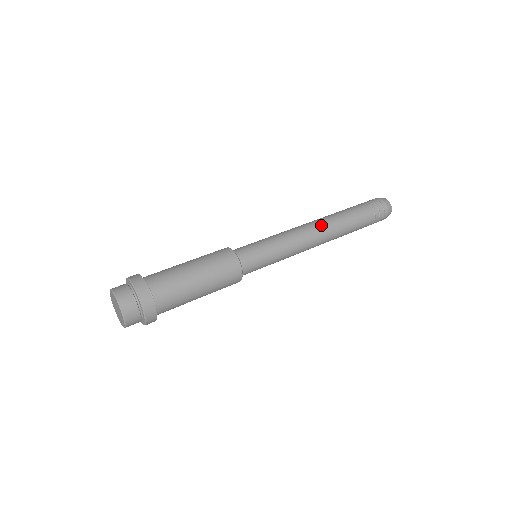
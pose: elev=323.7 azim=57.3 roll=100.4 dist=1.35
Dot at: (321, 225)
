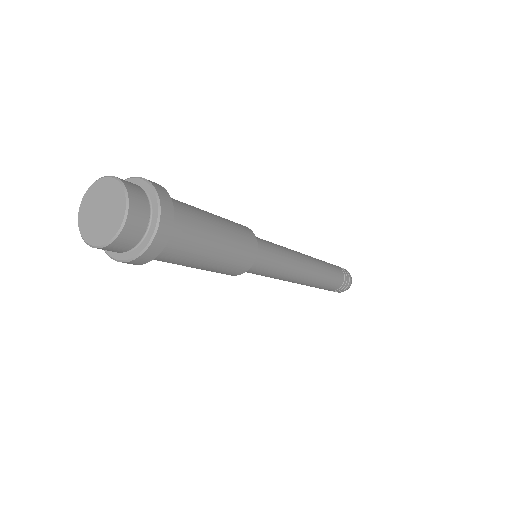
Dot at: occluded
